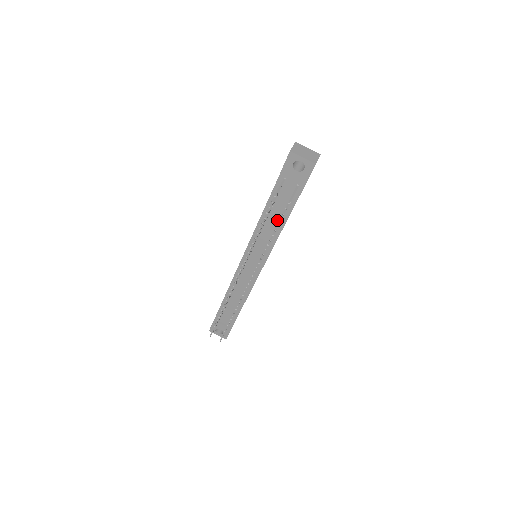
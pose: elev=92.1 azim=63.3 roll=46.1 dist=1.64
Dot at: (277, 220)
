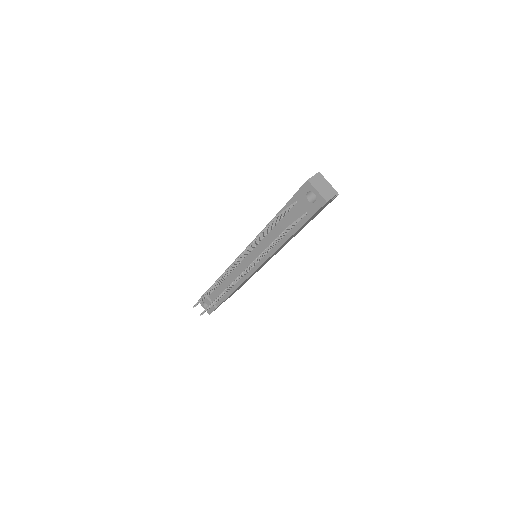
Dot at: occluded
